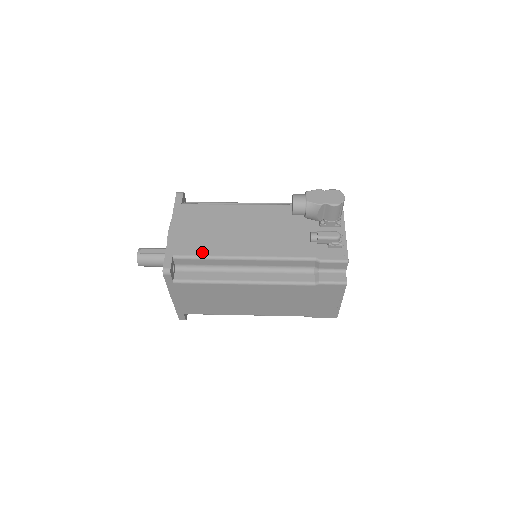
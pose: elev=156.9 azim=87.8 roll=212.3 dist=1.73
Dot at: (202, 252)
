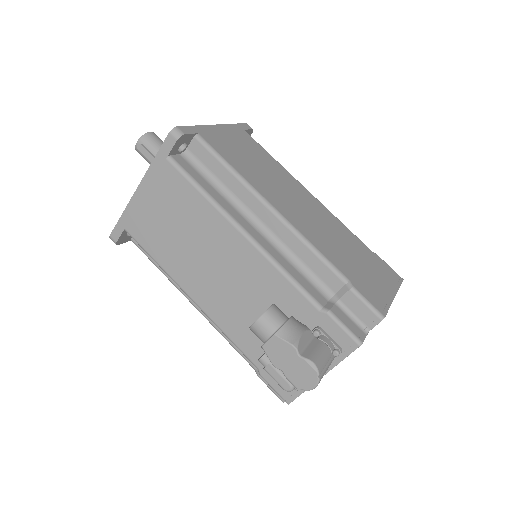
Dot at: (153, 252)
